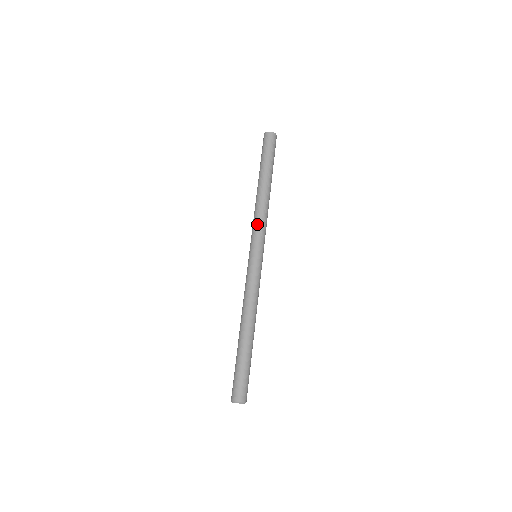
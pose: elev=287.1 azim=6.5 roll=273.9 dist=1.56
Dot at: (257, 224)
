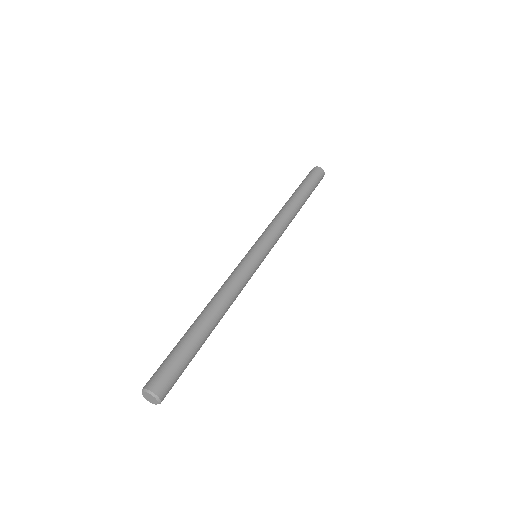
Dot at: (272, 227)
